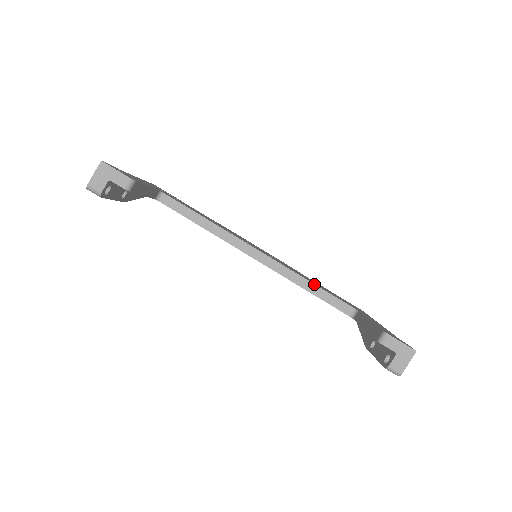
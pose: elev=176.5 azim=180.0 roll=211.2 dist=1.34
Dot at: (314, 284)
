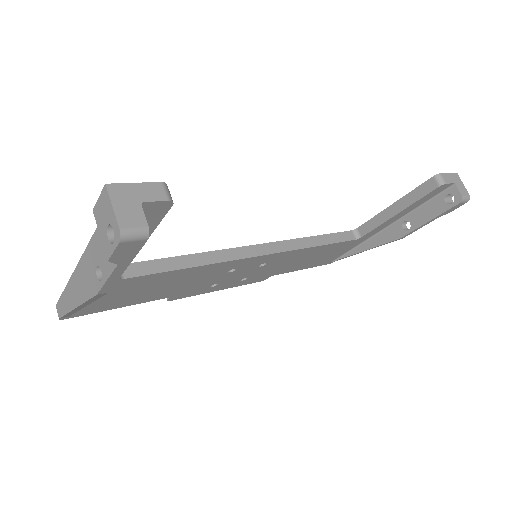
Dot at: (316, 236)
